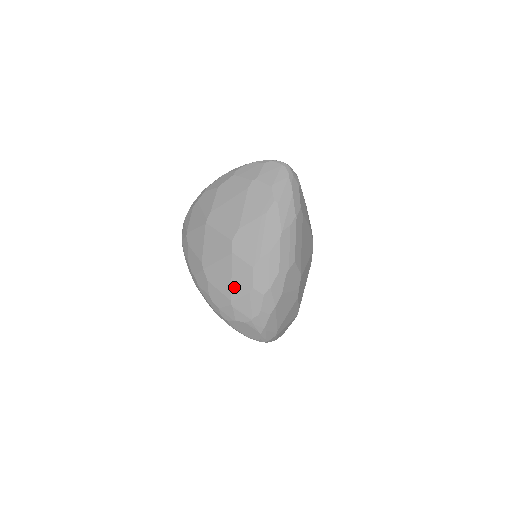
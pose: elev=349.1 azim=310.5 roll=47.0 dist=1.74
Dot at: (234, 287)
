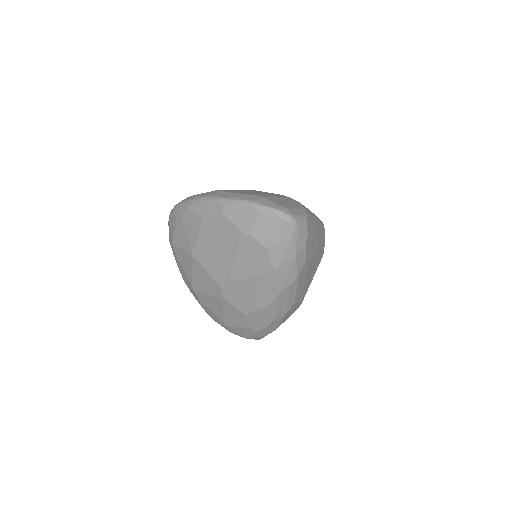
Dot at: (227, 319)
